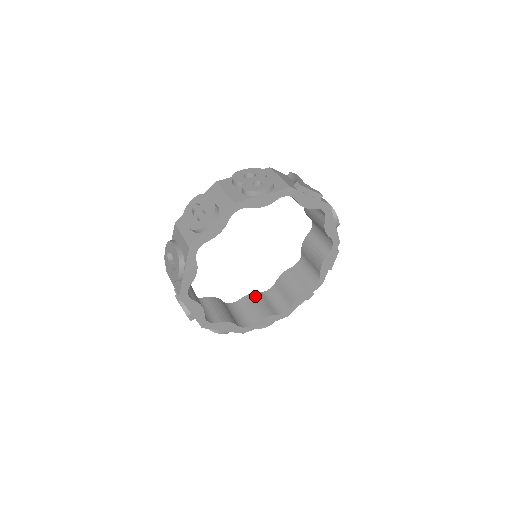
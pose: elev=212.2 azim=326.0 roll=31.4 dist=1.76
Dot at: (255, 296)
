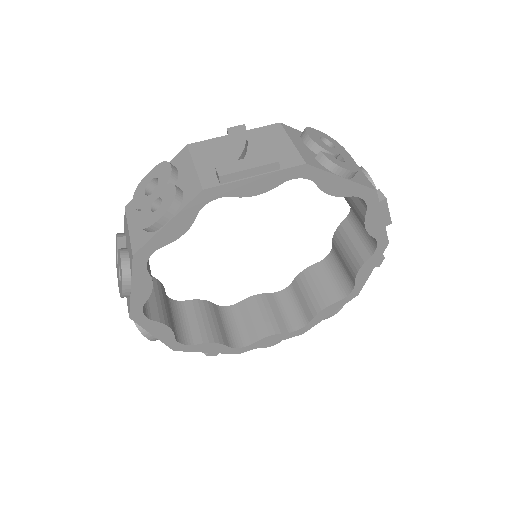
Dot at: (309, 274)
